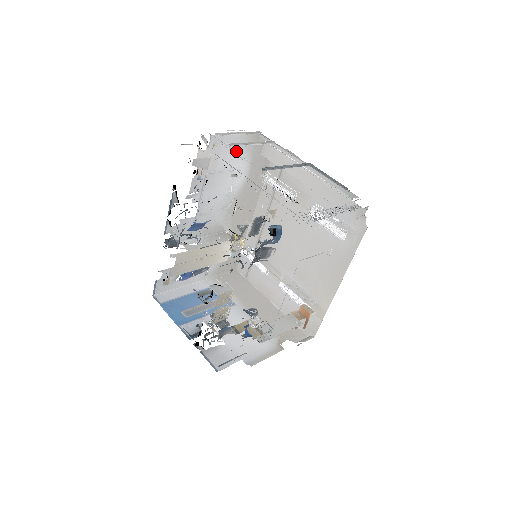
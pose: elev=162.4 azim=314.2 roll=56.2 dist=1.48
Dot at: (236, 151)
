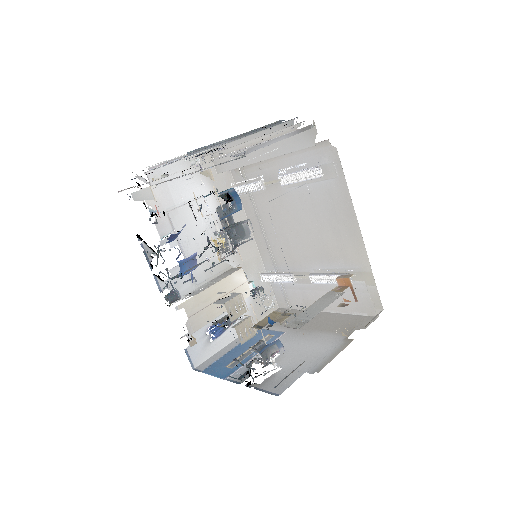
Dot at: (185, 179)
